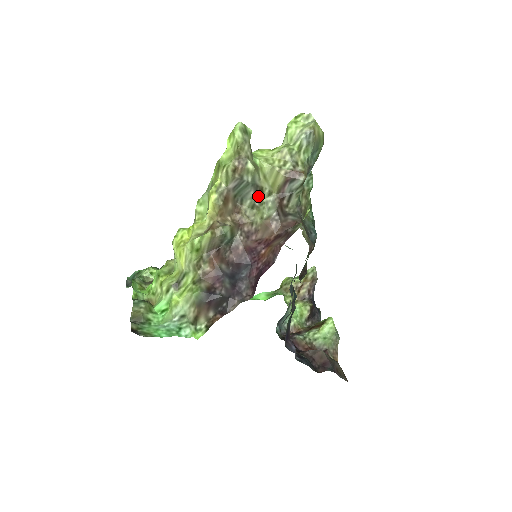
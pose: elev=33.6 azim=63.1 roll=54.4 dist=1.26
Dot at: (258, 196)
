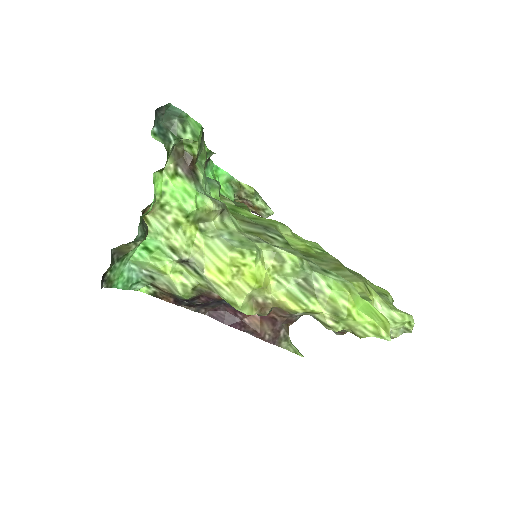
Dot at: occluded
